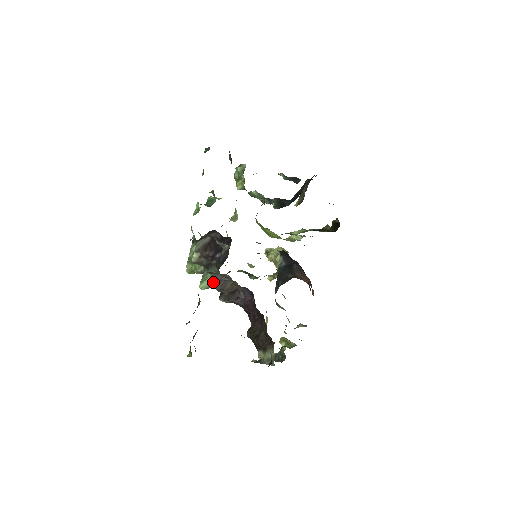
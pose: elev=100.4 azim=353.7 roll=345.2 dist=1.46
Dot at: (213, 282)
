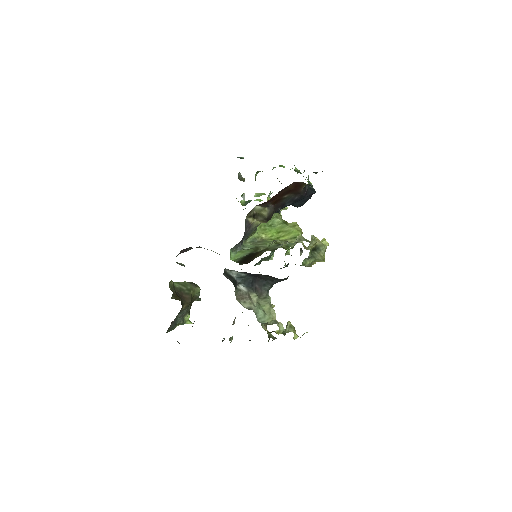
Dot at: occluded
